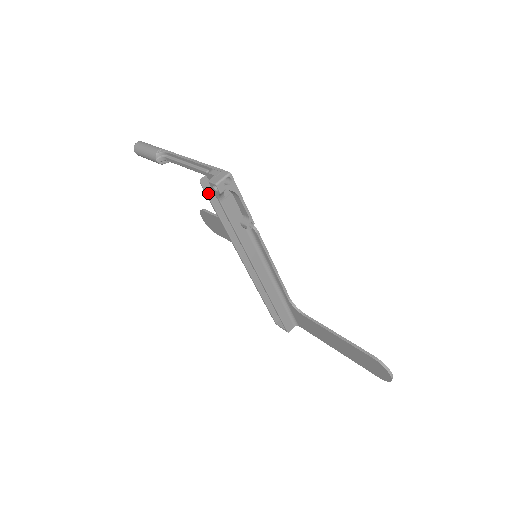
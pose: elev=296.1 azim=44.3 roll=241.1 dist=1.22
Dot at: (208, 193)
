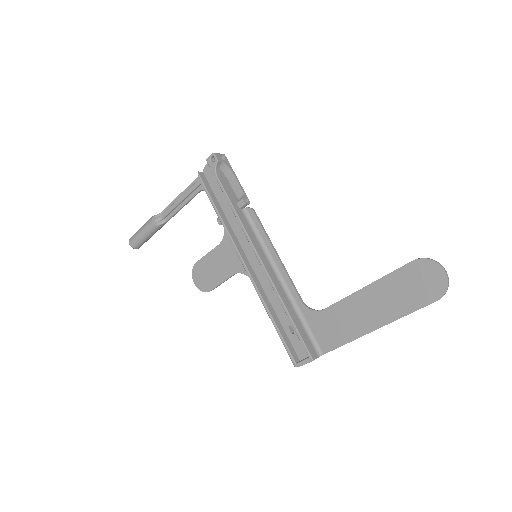
Dot at: (205, 185)
